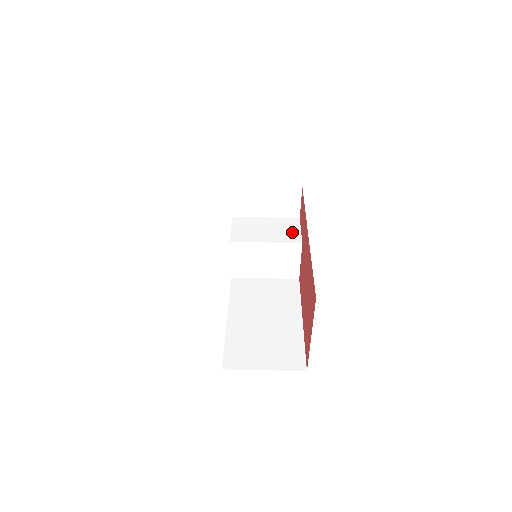
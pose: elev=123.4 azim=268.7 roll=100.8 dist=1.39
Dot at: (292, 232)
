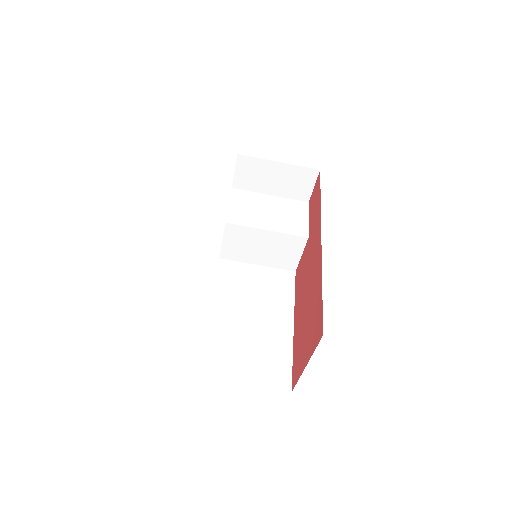
Dot at: (298, 220)
